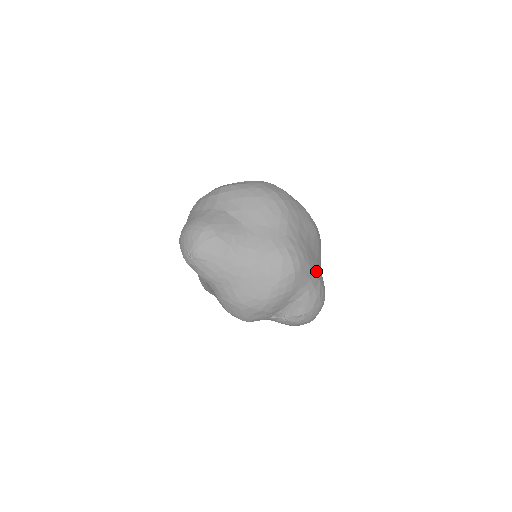
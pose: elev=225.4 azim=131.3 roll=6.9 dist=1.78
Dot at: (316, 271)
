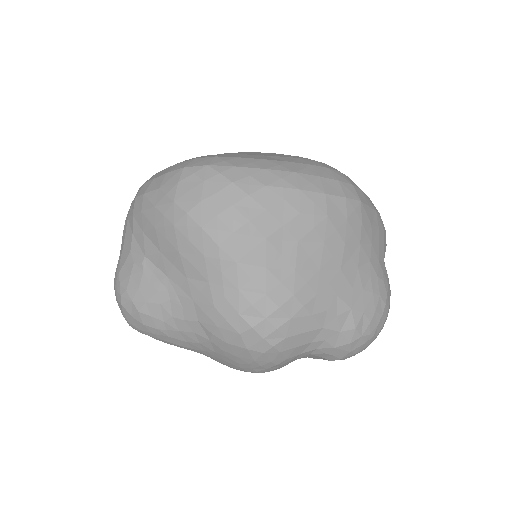
Dot at: (337, 300)
